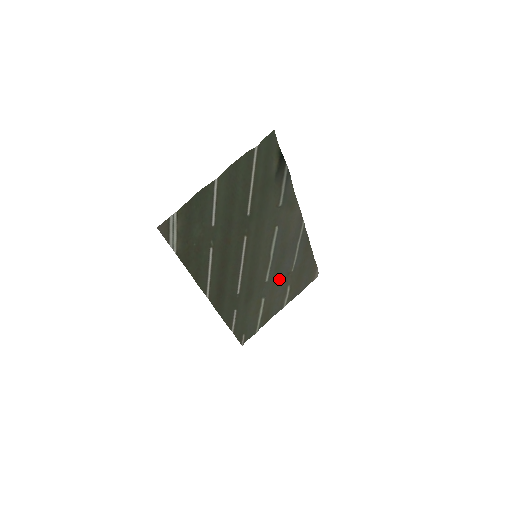
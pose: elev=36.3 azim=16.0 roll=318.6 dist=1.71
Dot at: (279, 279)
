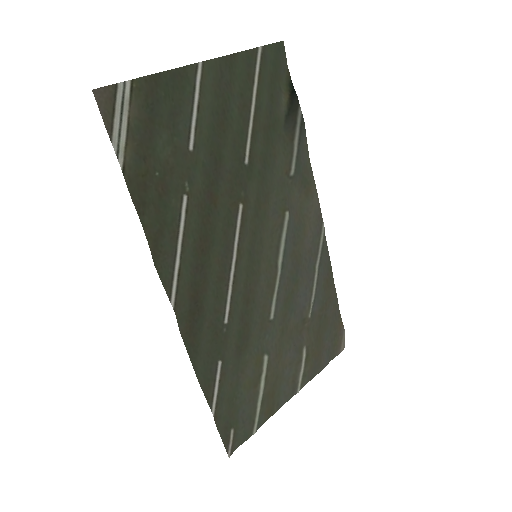
Dot at: (290, 328)
